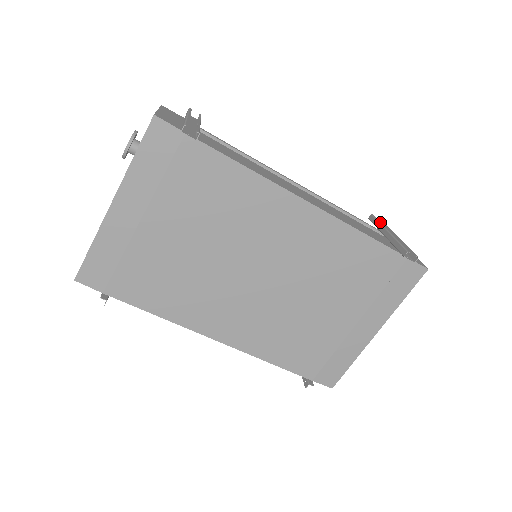
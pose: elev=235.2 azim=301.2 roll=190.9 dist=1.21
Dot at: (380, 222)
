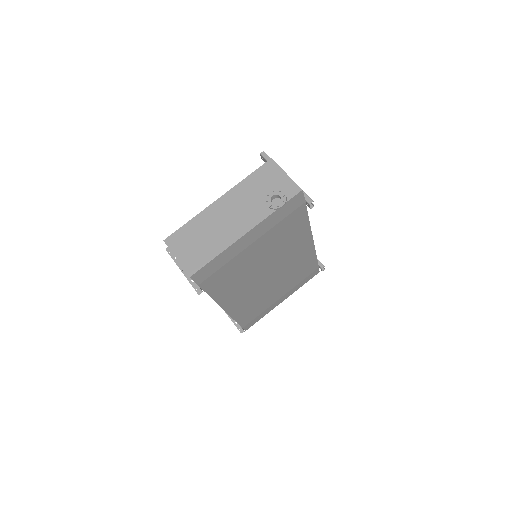
Dot at: occluded
